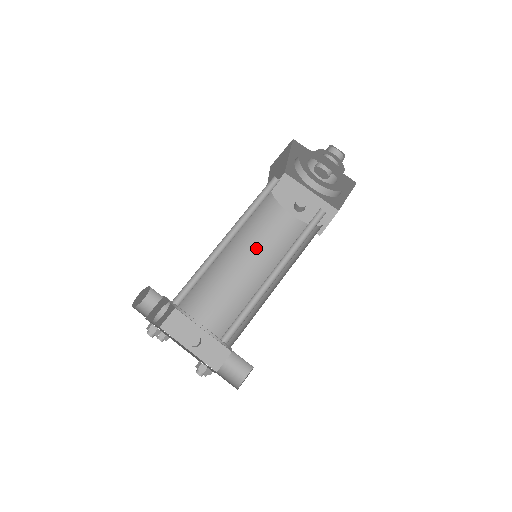
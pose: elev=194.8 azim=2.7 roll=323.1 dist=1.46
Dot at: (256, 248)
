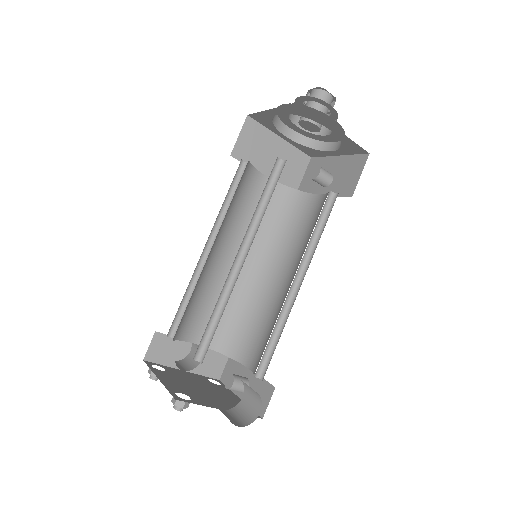
Dot at: (287, 252)
